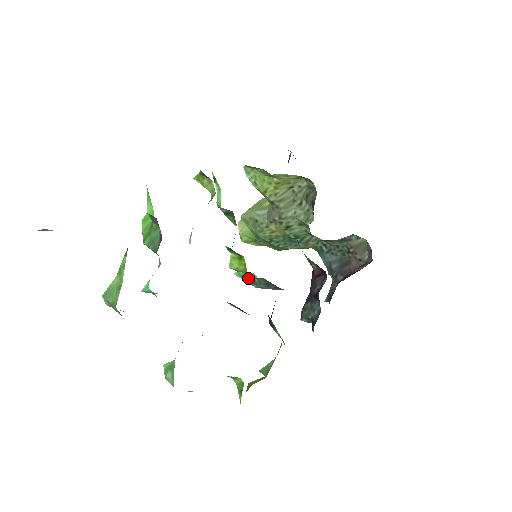
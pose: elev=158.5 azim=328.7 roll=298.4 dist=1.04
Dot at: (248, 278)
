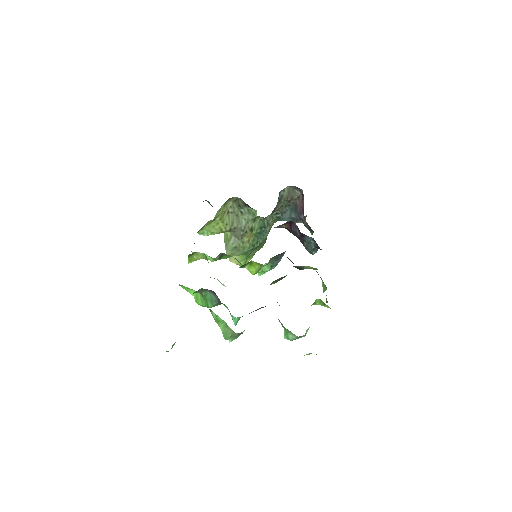
Dot at: (266, 269)
